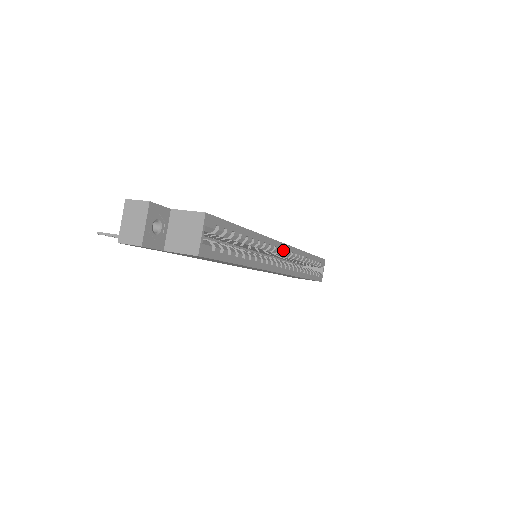
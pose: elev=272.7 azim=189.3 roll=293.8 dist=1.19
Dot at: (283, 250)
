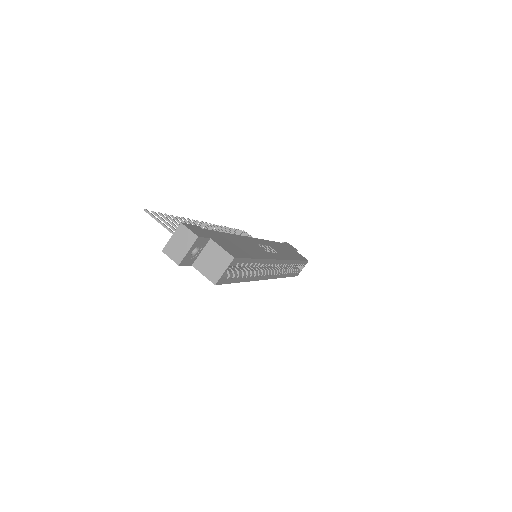
Dot at: (278, 263)
